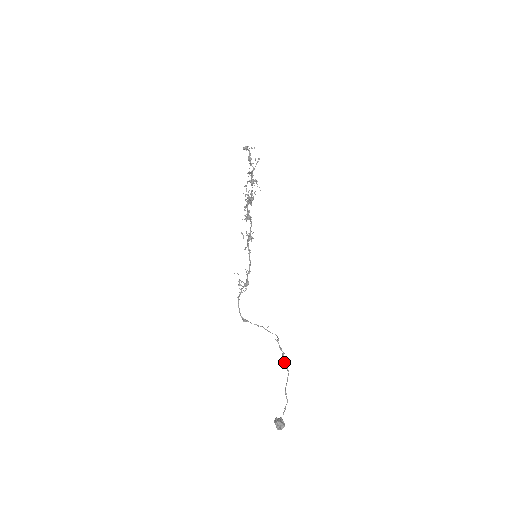
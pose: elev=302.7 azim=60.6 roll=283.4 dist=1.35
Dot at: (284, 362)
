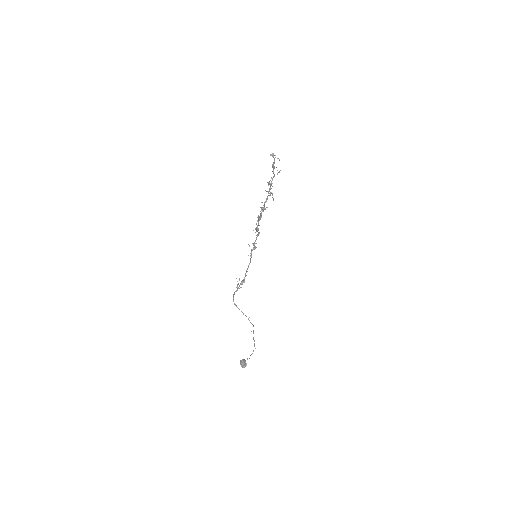
Dot at: (254, 344)
